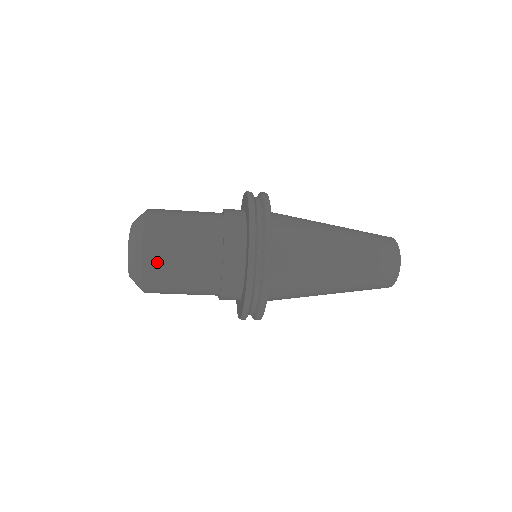
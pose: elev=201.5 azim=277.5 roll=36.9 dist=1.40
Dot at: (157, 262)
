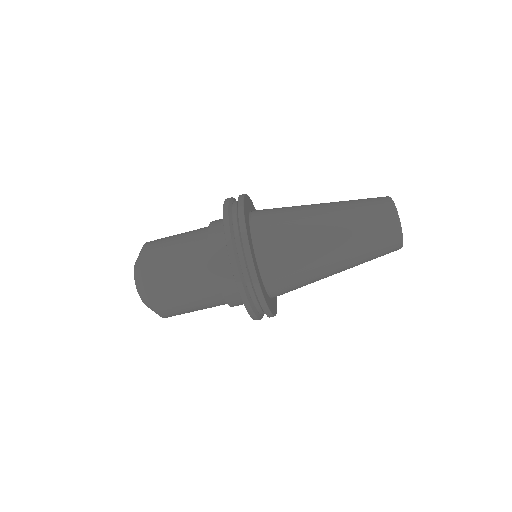
Dot at: (159, 240)
